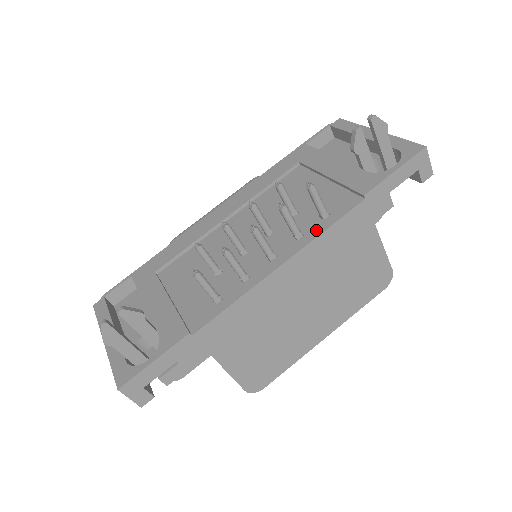
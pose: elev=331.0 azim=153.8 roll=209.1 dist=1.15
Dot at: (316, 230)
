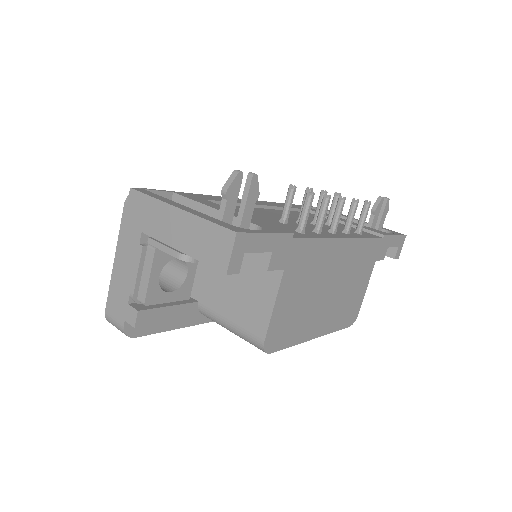
Dot at: (359, 235)
